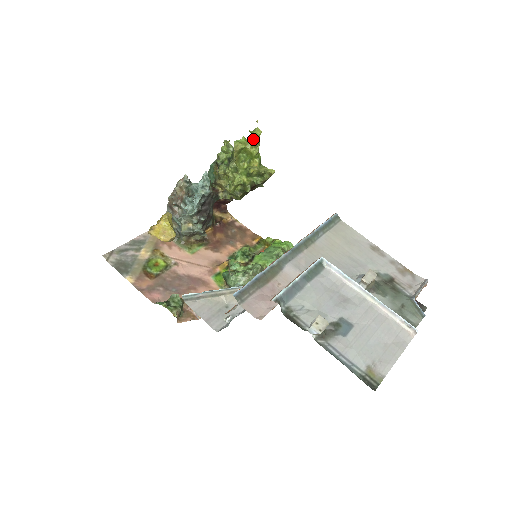
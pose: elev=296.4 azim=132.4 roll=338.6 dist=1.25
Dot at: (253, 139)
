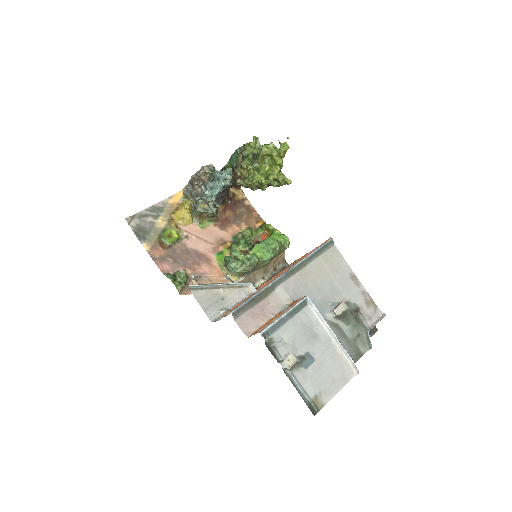
Dot at: (280, 151)
